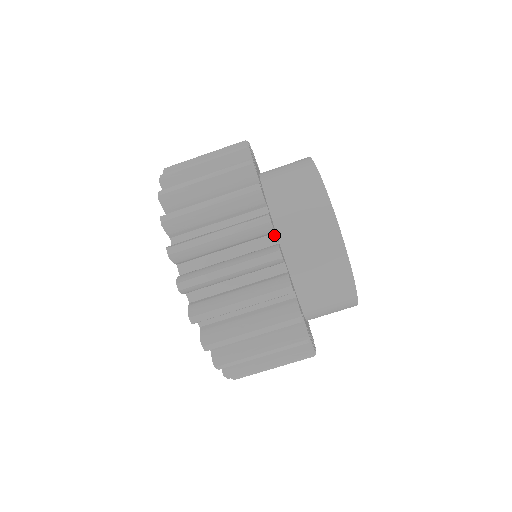
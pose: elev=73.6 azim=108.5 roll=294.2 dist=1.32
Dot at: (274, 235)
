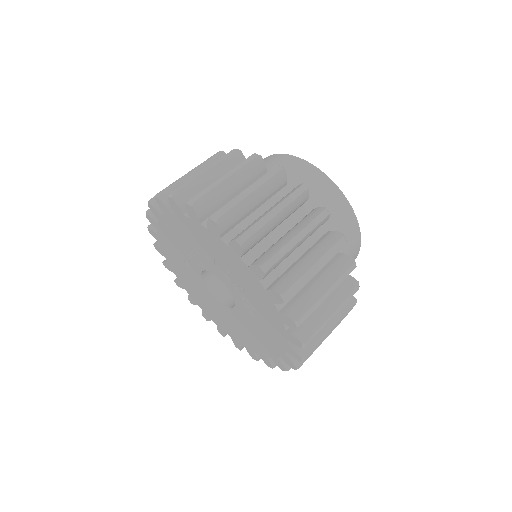
Dot at: occluded
